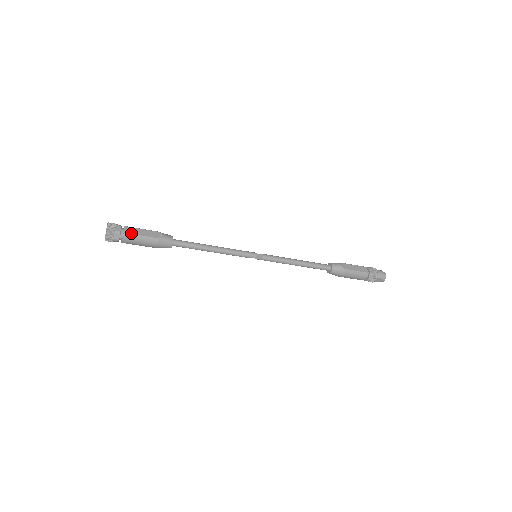
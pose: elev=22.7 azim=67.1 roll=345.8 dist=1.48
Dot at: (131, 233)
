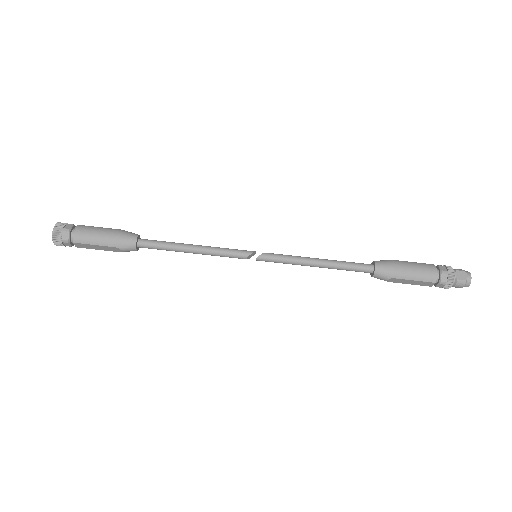
Dot at: (87, 226)
